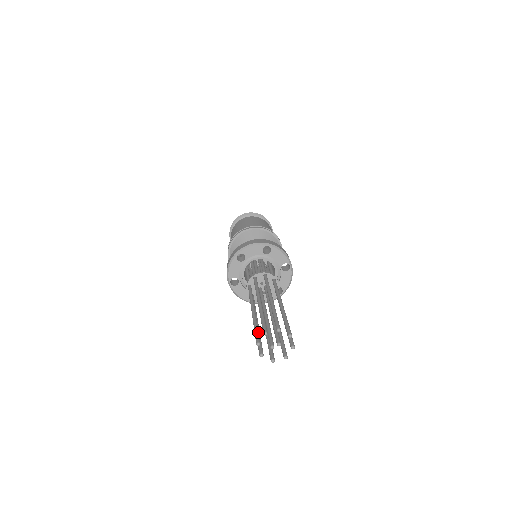
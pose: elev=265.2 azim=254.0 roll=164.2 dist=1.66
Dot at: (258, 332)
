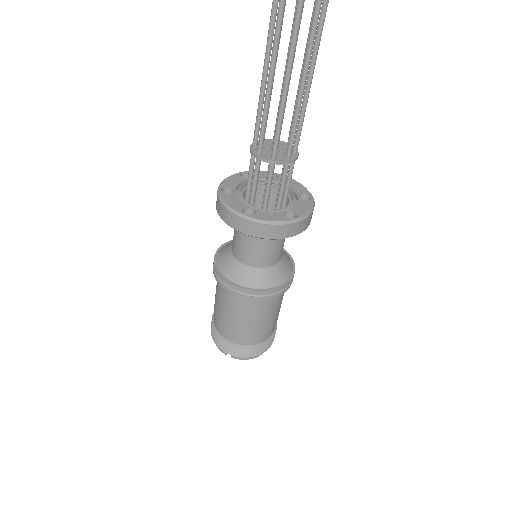
Dot at: out of frame
